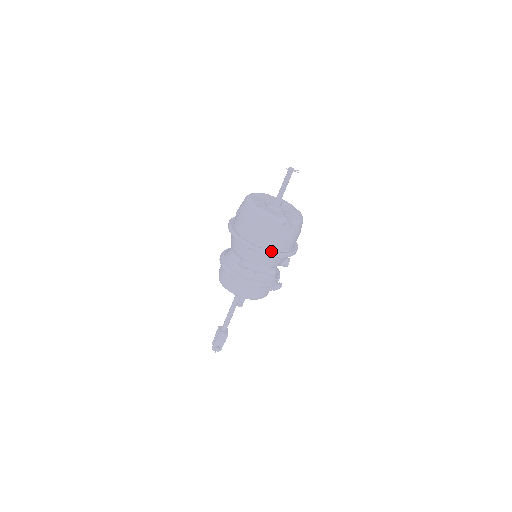
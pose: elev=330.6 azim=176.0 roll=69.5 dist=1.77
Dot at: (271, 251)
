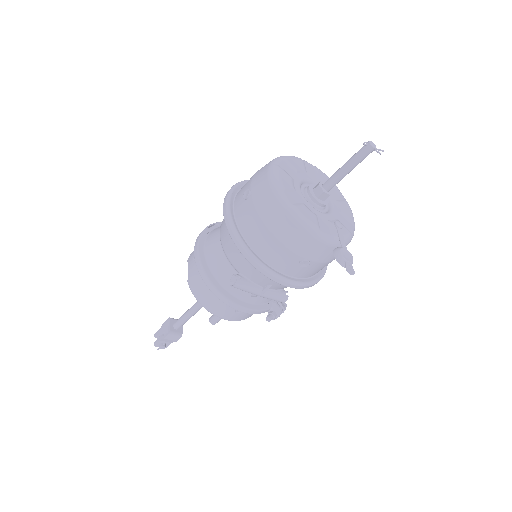
Dot at: (295, 281)
